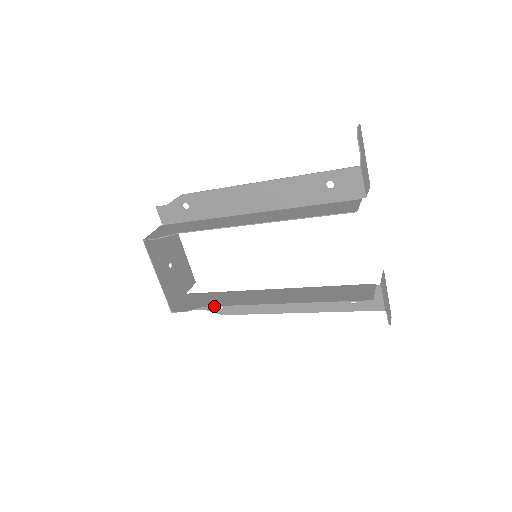
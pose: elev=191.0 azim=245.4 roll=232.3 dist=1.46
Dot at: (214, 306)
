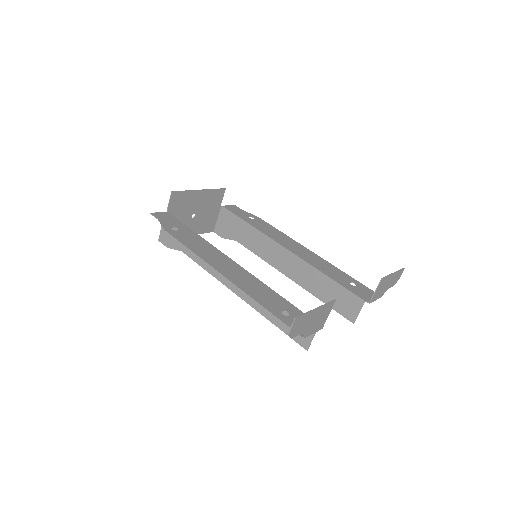
Dot at: occluded
